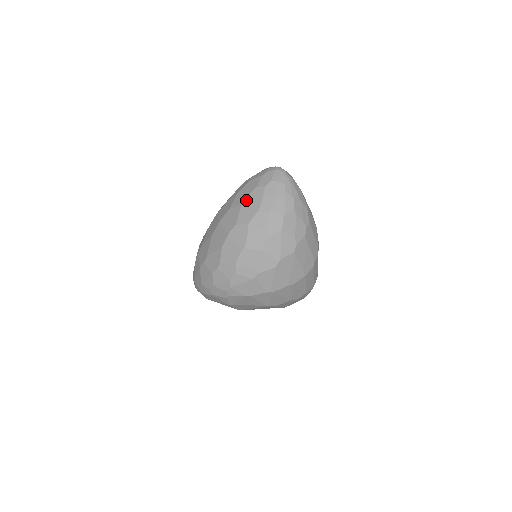
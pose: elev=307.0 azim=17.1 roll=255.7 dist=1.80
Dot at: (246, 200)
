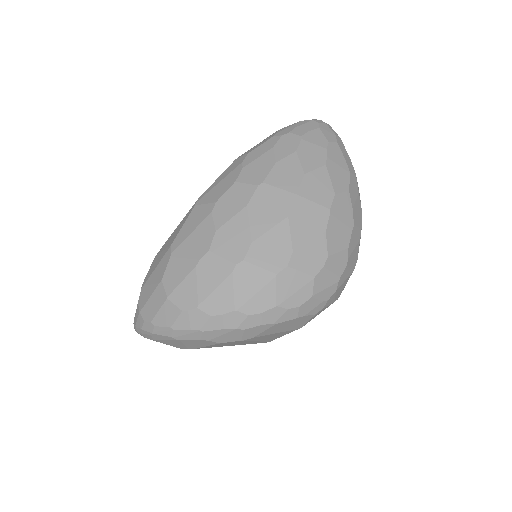
Dot at: (328, 159)
